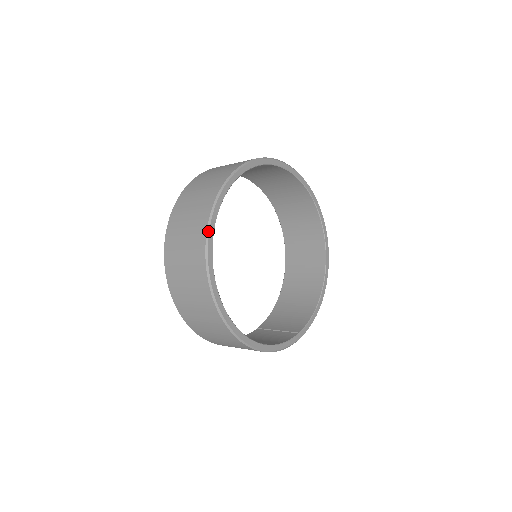
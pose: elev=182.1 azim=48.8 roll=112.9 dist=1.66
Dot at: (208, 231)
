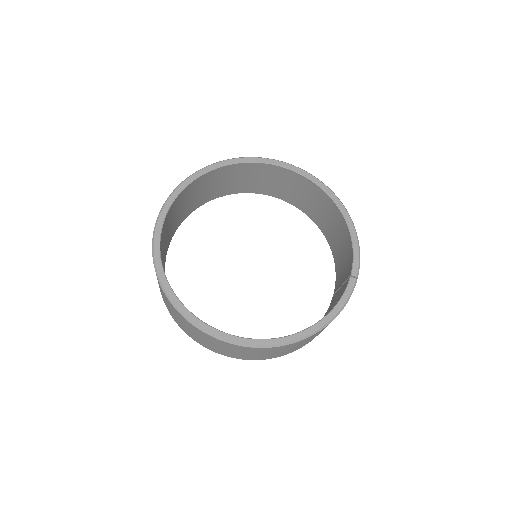
Dot at: (170, 301)
